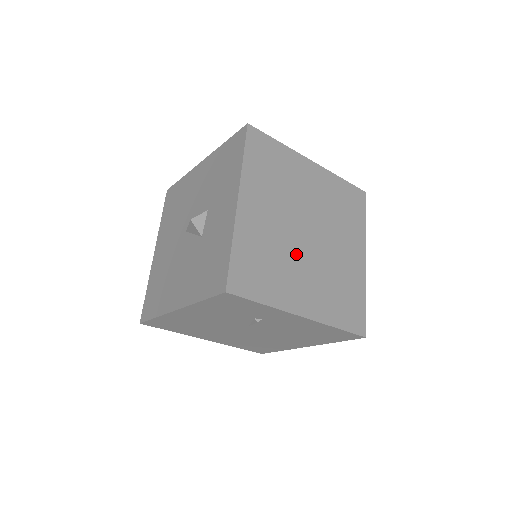
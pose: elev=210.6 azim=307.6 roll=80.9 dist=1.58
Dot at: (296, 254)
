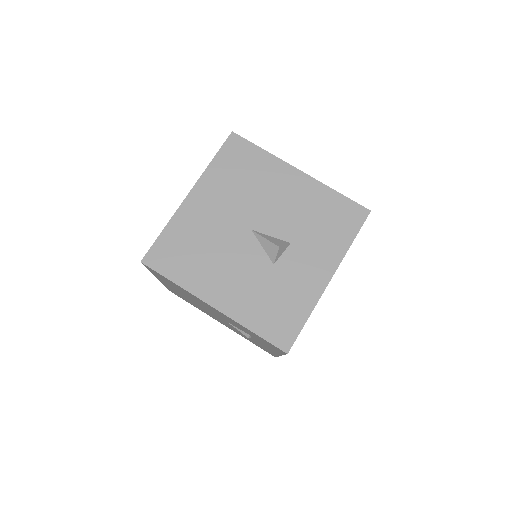
Dot at: occluded
